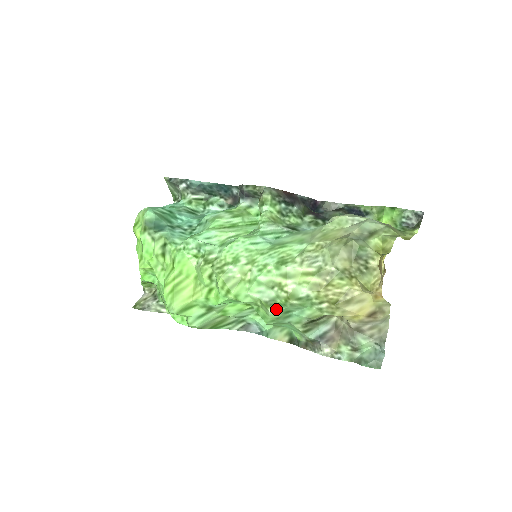
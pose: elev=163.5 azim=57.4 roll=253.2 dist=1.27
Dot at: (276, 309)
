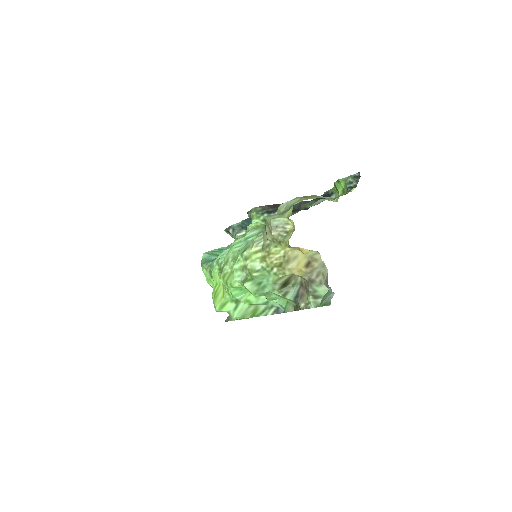
Dot at: (248, 283)
